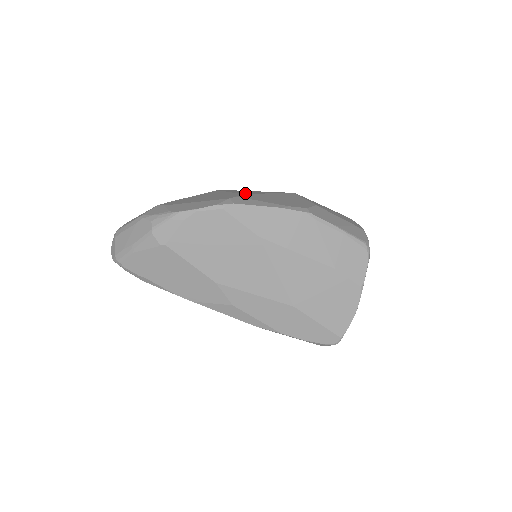
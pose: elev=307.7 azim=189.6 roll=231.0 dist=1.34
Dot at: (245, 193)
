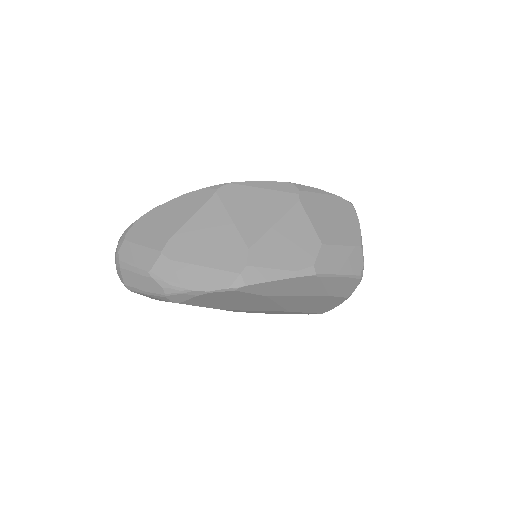
Dot at: (252, 240)
